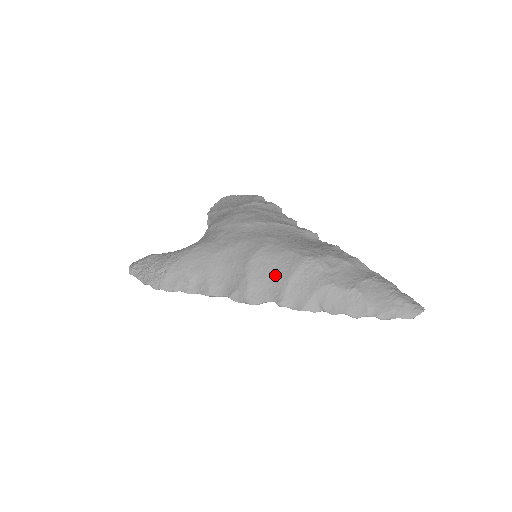
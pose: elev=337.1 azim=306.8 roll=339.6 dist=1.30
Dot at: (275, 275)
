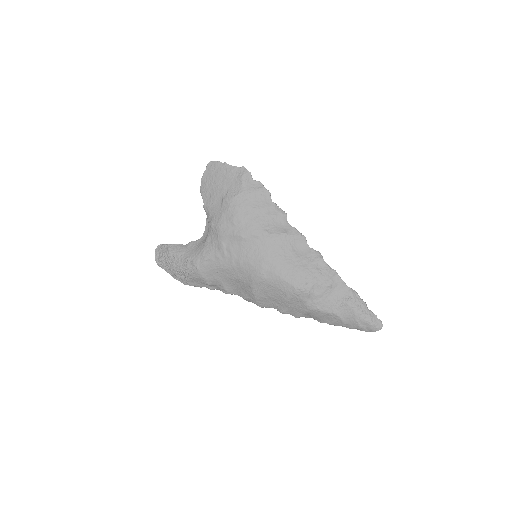
Dot at: (275, 296)
